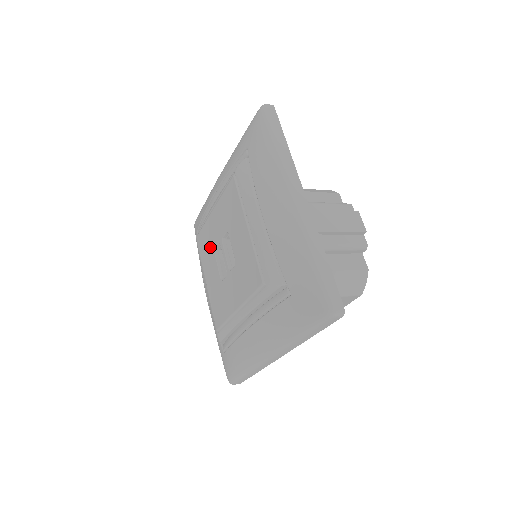
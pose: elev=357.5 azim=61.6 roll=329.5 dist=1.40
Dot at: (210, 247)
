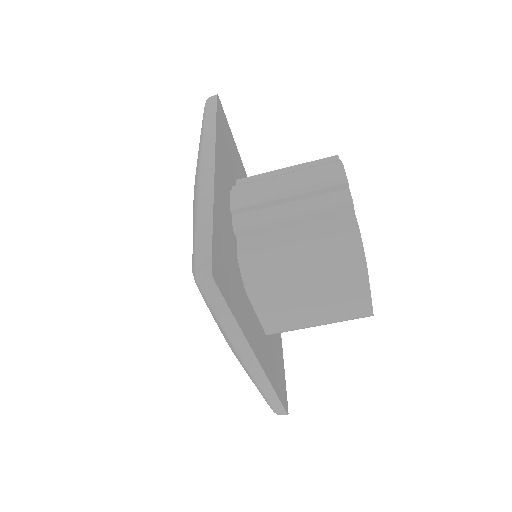
Dot at: occluded
